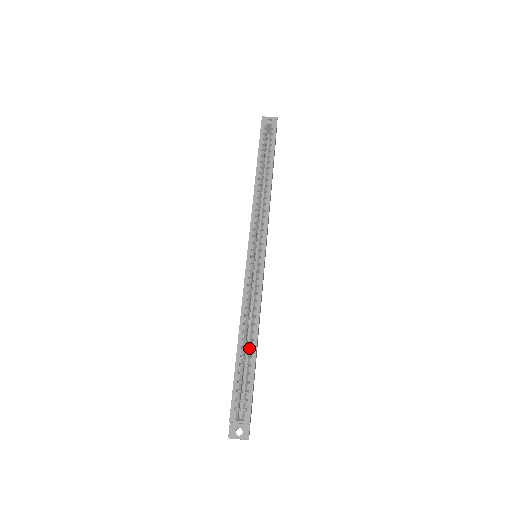
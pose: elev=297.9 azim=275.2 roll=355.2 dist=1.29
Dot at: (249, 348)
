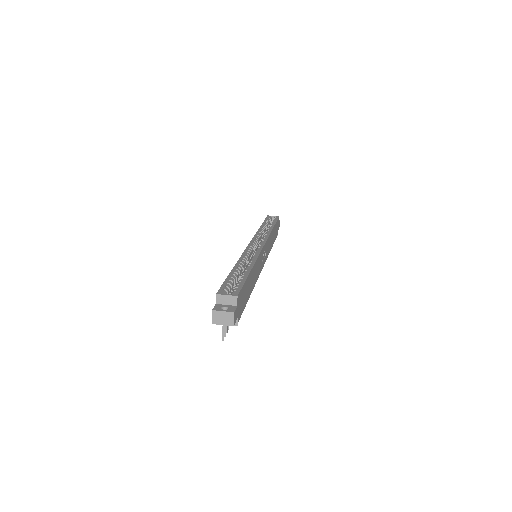
Dot at: occluded
